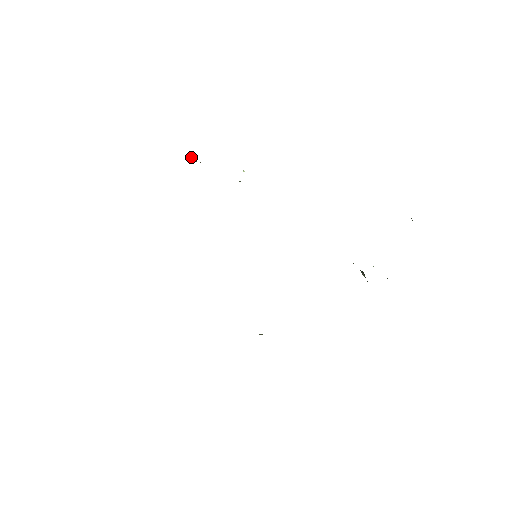
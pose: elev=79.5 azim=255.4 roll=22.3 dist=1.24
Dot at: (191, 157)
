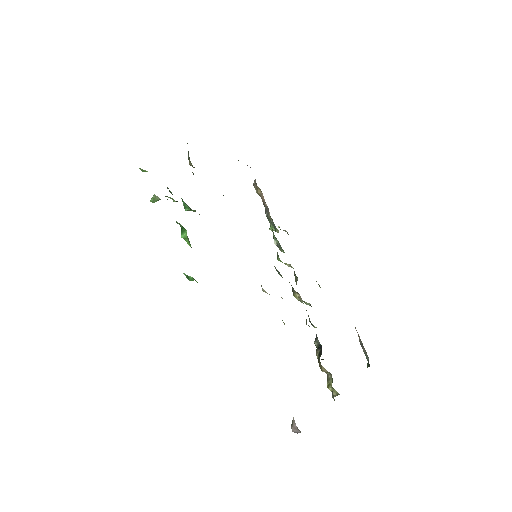
Dot at: (256, 187)
